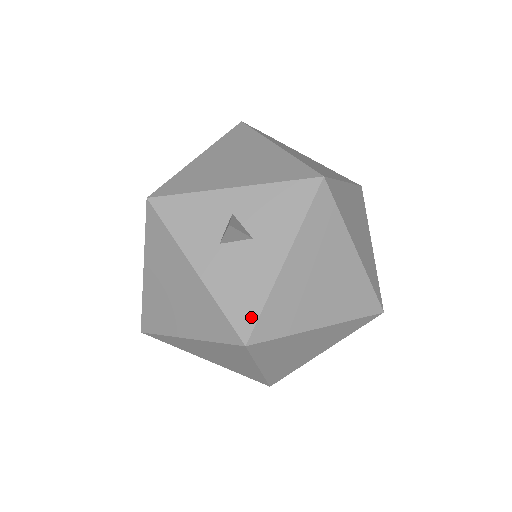
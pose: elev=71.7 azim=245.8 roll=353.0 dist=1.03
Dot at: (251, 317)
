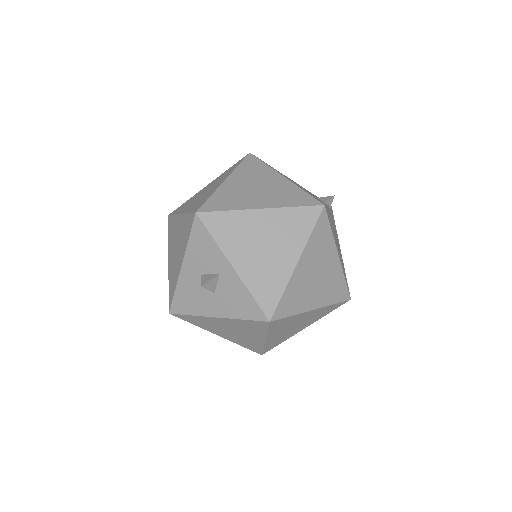
Dot at: (181, 310)
